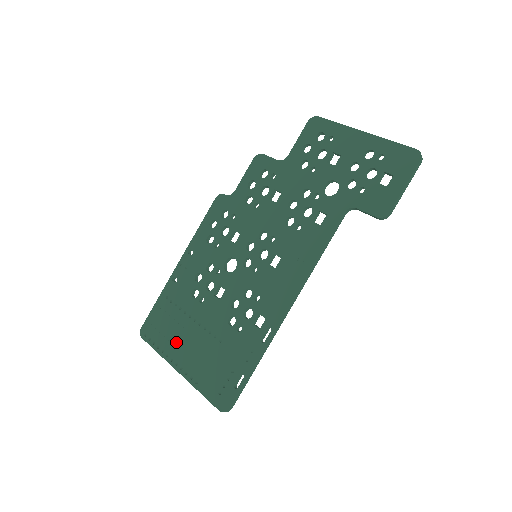
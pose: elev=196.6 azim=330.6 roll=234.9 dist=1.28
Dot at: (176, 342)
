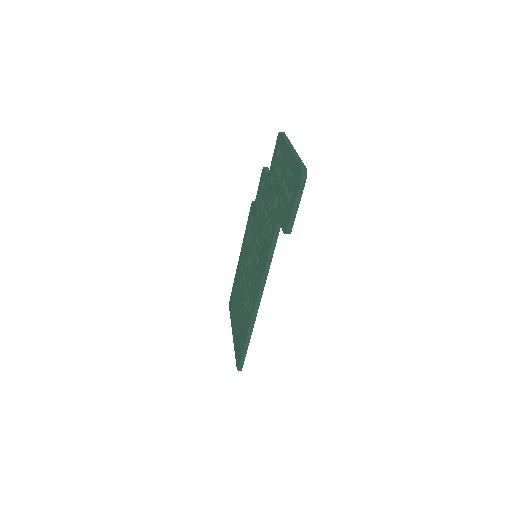
Dot at: (234, 314)
